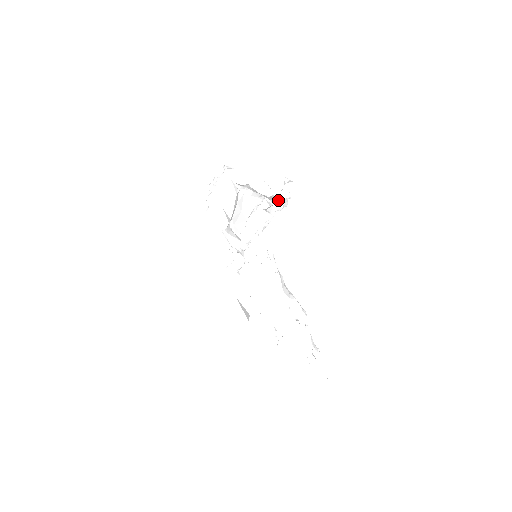
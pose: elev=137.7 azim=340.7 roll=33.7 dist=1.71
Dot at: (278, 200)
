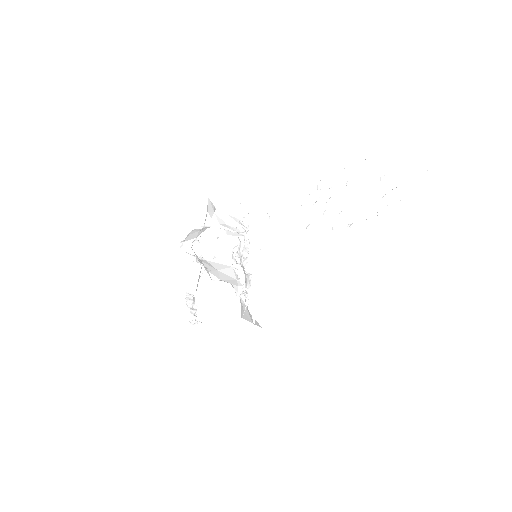
Dot at: (225, 219)
